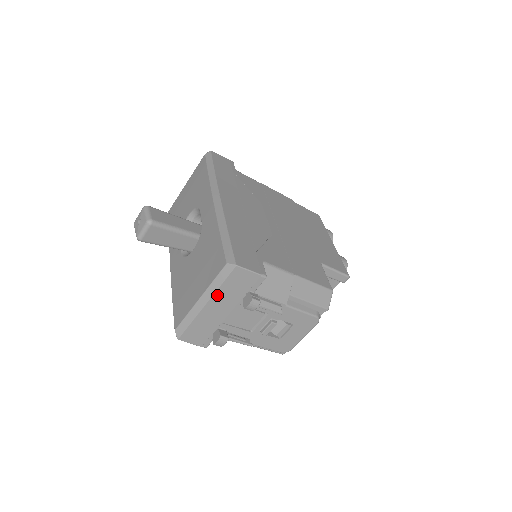
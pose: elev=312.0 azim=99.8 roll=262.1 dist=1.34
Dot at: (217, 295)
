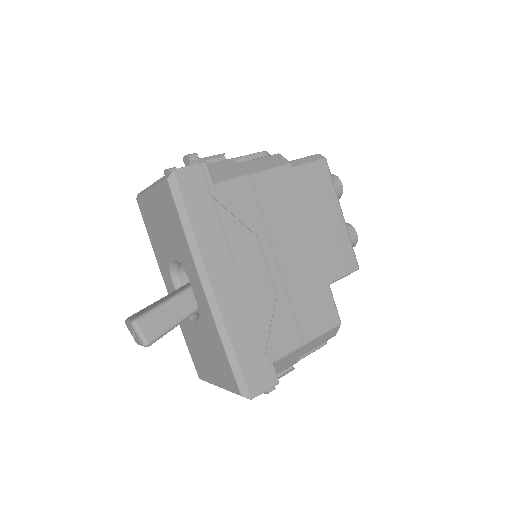
Dot at: occluded
